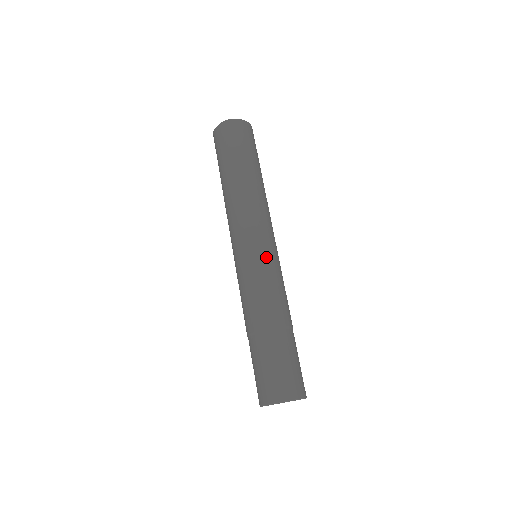
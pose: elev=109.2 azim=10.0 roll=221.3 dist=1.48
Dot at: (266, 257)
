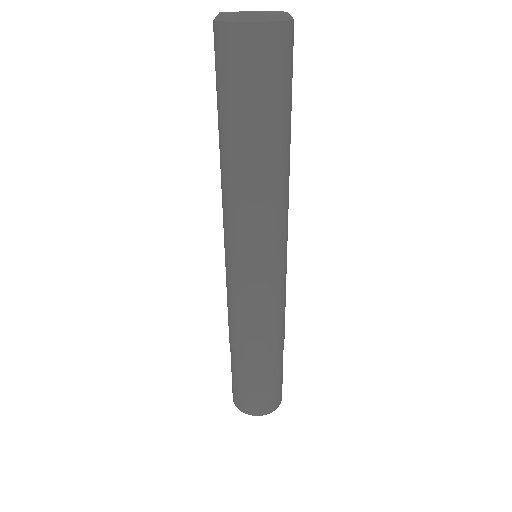
Dot at: (278, 280)
